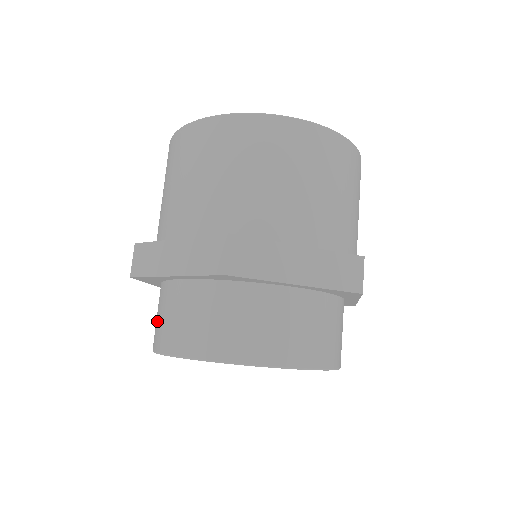
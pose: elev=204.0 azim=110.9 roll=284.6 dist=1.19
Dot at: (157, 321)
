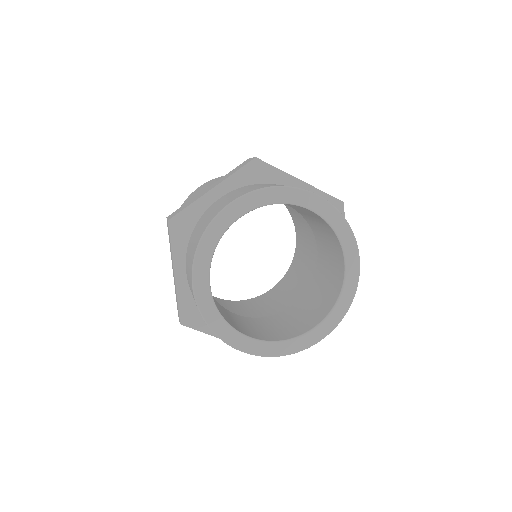
Dot at: (197, 234)
